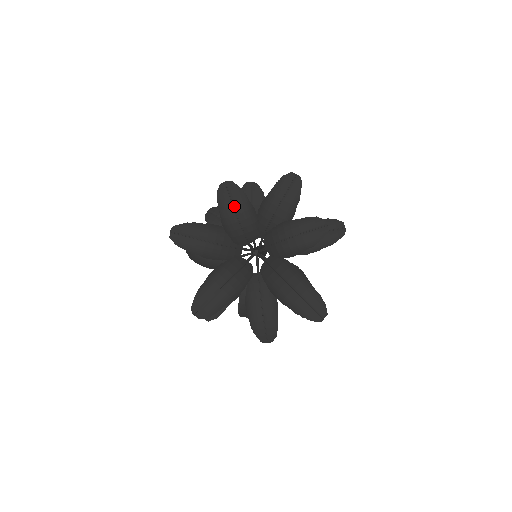
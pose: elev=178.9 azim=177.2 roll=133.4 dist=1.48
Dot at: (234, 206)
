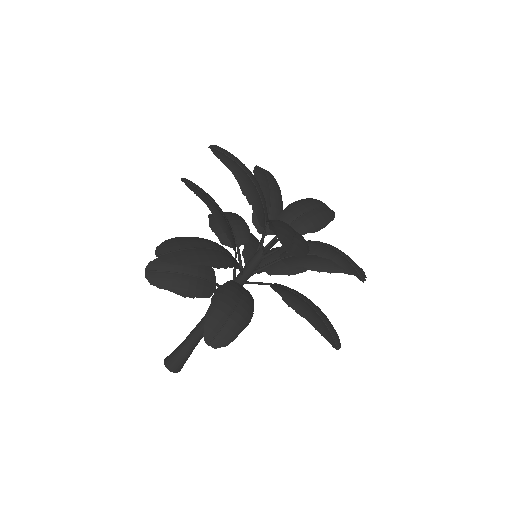
Dot at: (320, 207)
